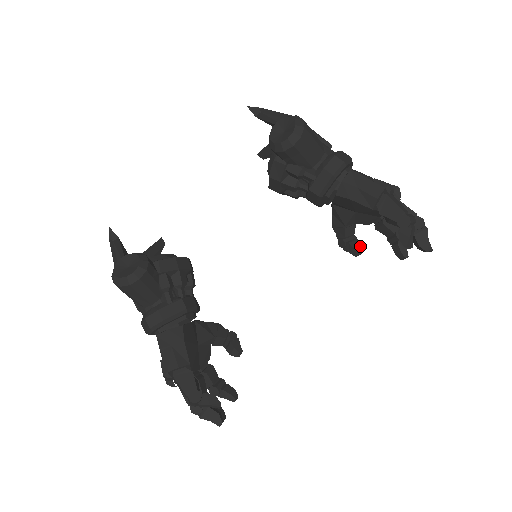
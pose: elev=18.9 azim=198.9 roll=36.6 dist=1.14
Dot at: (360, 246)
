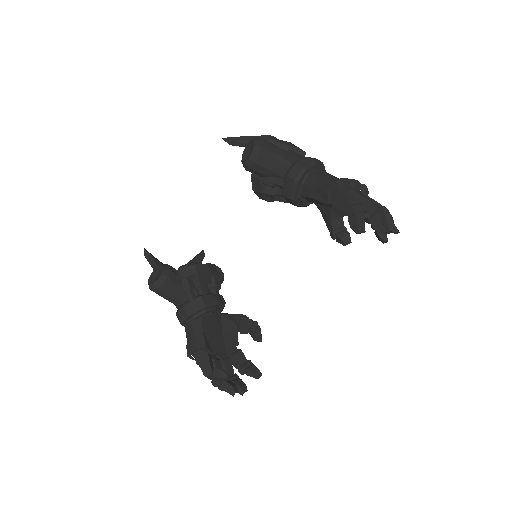
Dot at: (348, 236)
